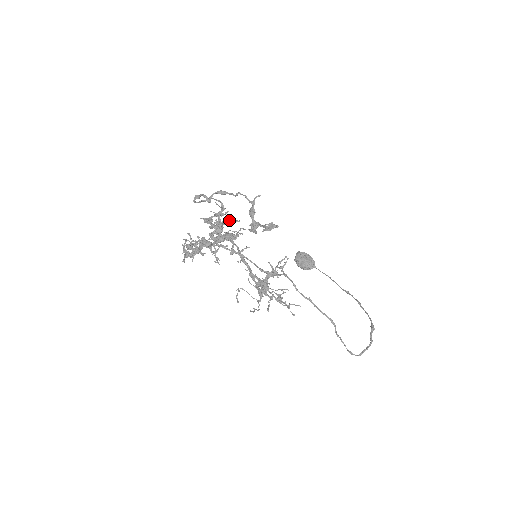
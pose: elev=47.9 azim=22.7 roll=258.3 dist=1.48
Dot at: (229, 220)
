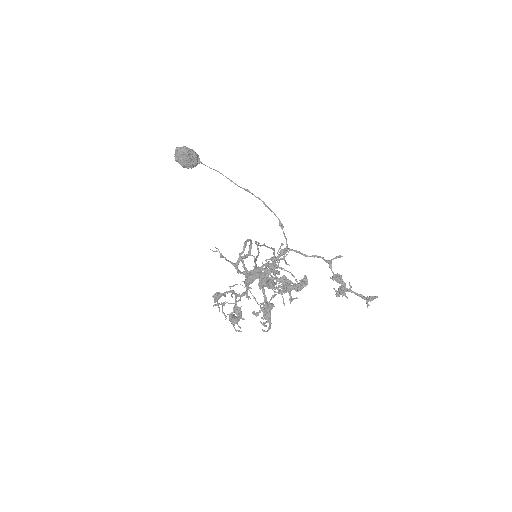
Dot at: (302, 284)
